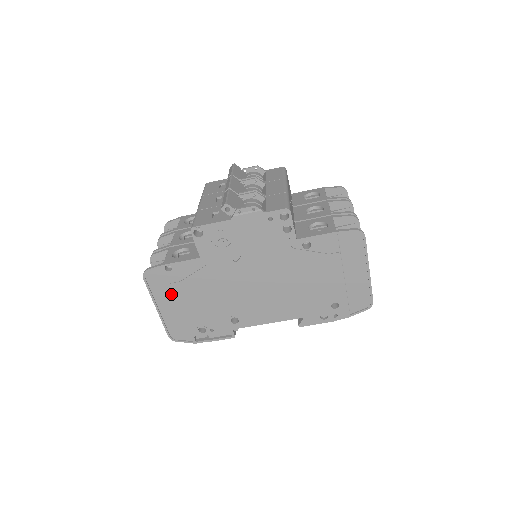
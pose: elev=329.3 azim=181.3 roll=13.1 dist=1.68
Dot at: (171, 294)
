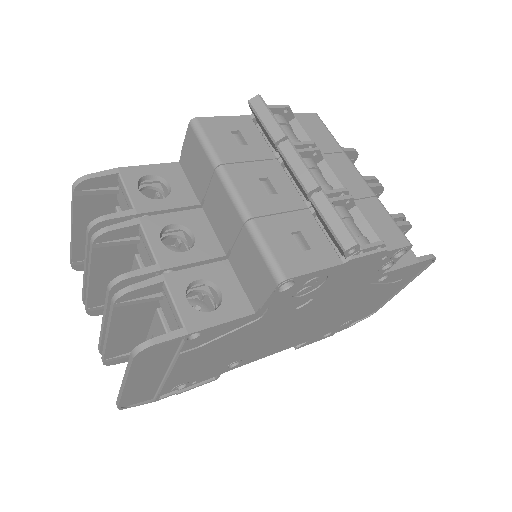
Dot at: (165, 362)
